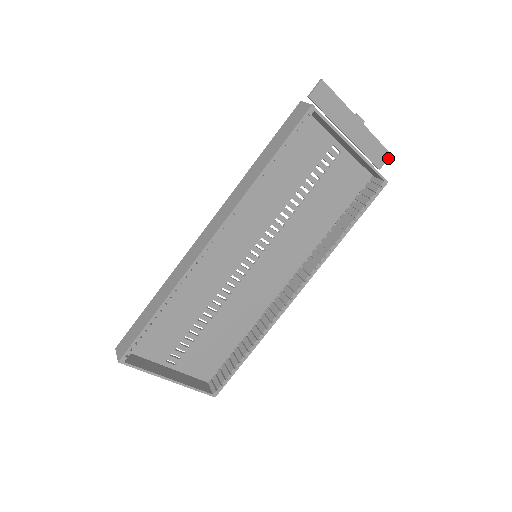
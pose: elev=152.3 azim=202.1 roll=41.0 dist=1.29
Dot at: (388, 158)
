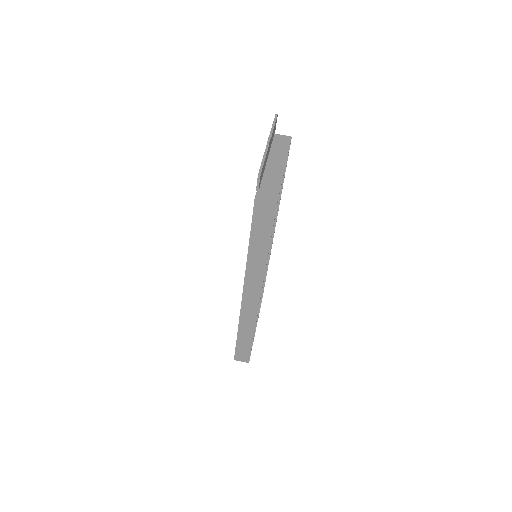
Dot at: occluded
